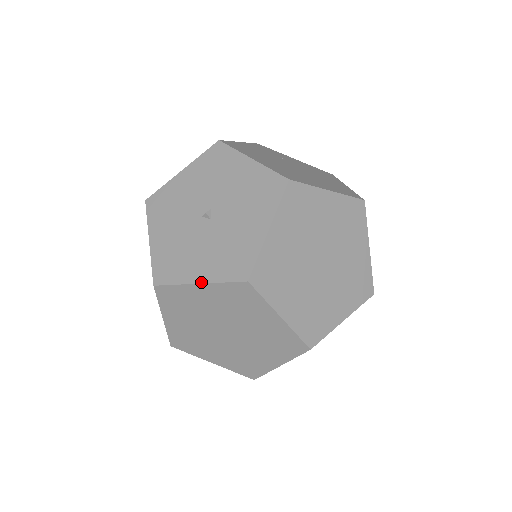
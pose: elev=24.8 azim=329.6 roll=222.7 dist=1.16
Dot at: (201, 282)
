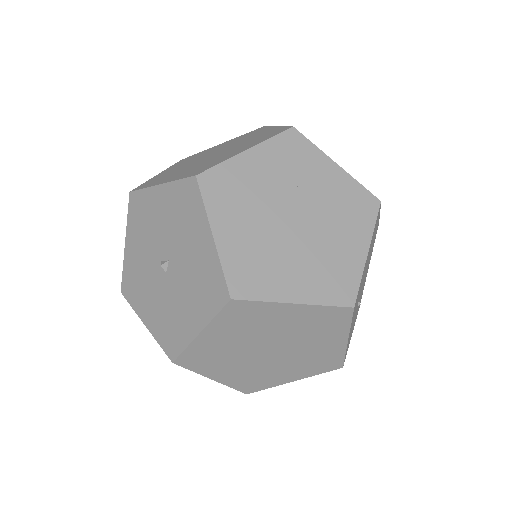
Dot at: (146, 326)
